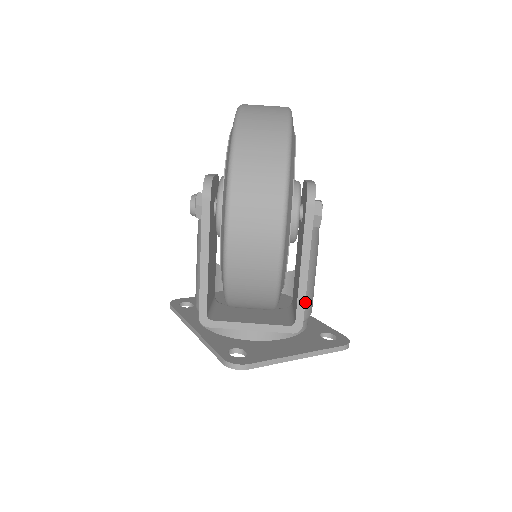
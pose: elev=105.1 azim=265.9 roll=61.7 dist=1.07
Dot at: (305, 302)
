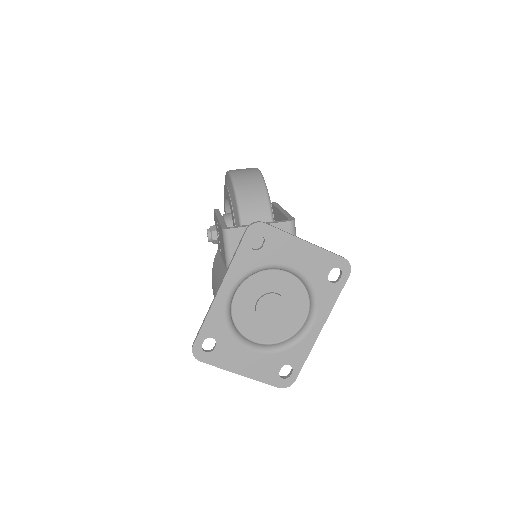
Dot at: occluded
